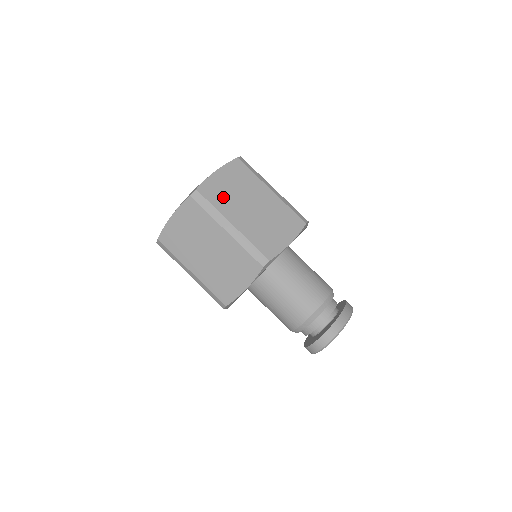
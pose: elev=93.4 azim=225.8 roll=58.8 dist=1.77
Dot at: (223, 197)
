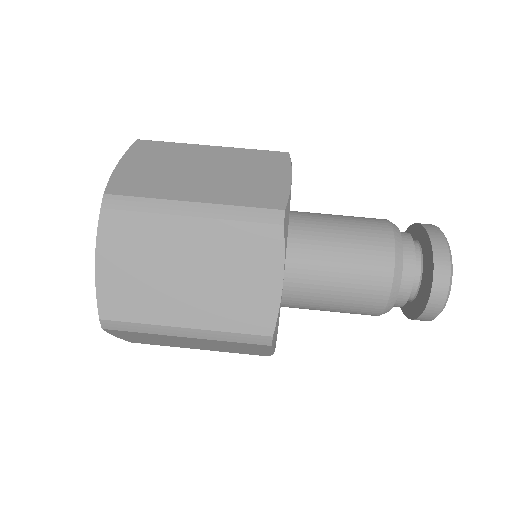
Dot at: (152, 182)
